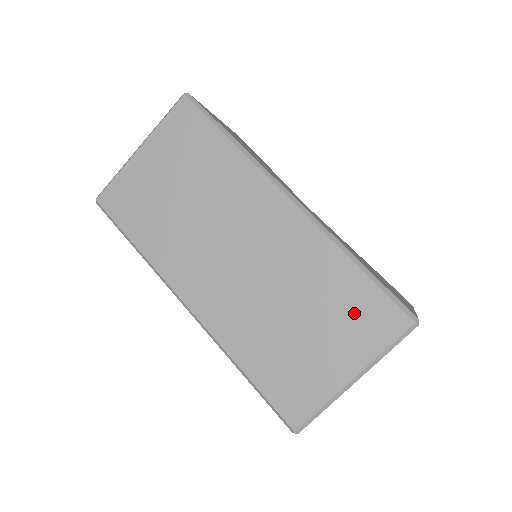
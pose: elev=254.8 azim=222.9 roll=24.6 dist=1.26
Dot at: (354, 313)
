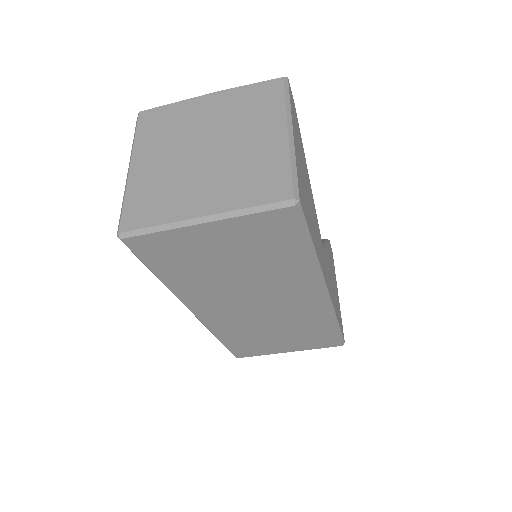
Dot at: (314, 338)
